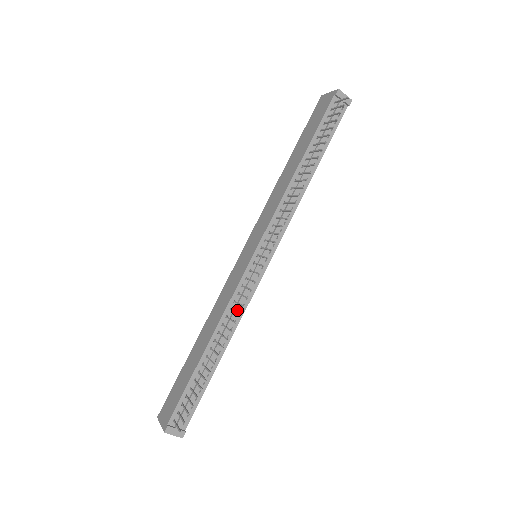
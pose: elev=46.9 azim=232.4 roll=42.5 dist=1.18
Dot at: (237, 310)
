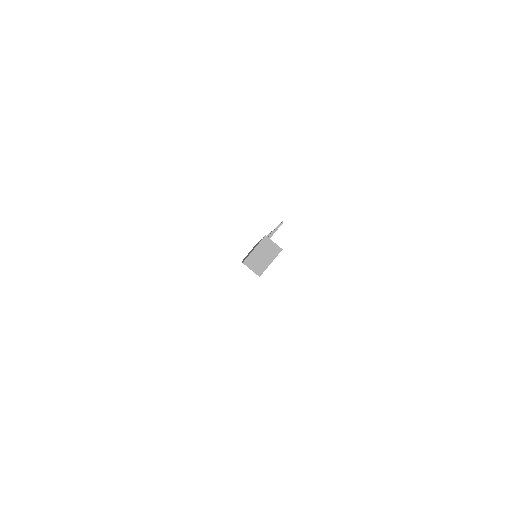
Dot at: occluded
